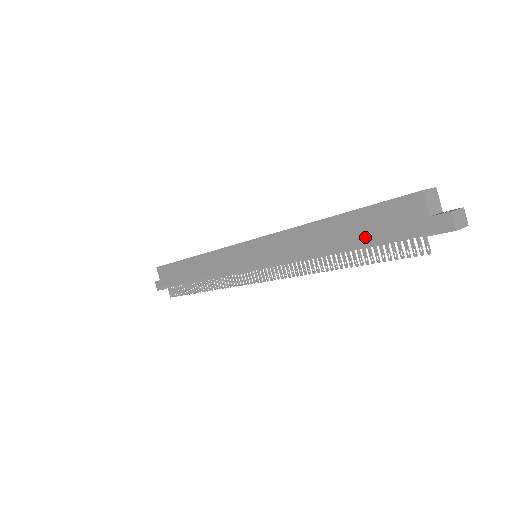
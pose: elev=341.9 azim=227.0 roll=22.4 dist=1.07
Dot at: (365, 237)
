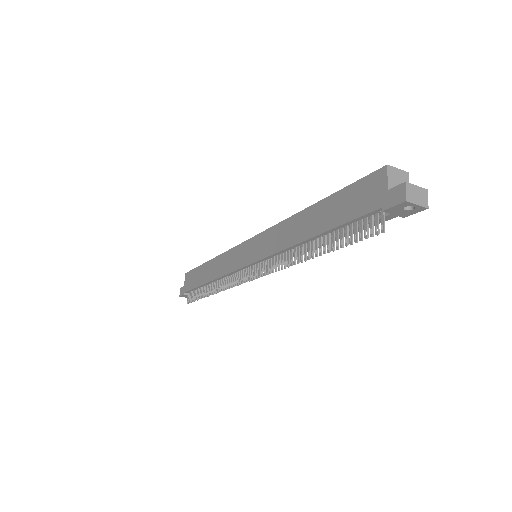
Dot at: (335, 220)
